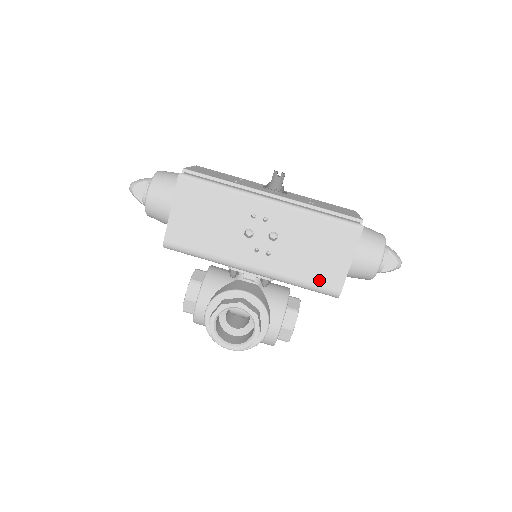
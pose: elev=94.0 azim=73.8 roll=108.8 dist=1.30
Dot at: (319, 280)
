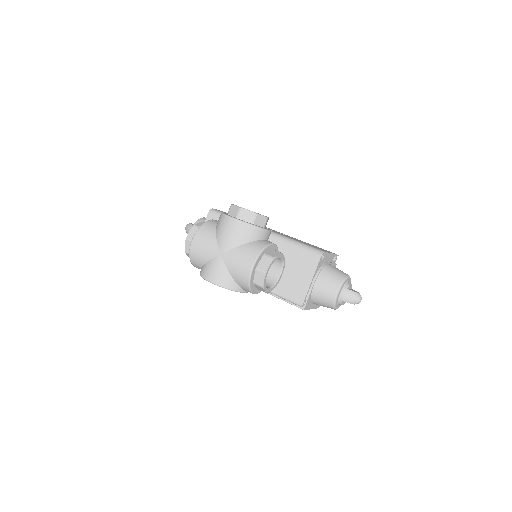
Dot at: occluded
